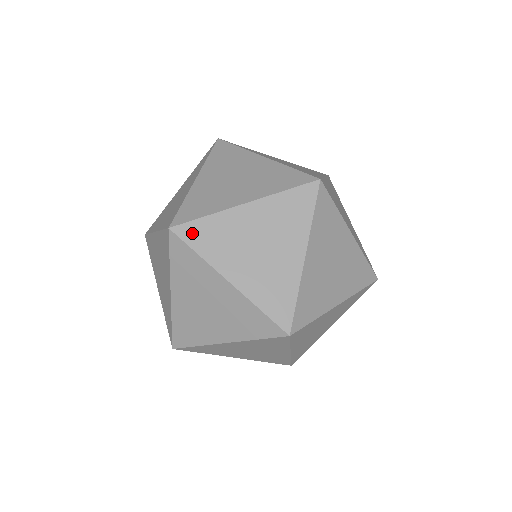
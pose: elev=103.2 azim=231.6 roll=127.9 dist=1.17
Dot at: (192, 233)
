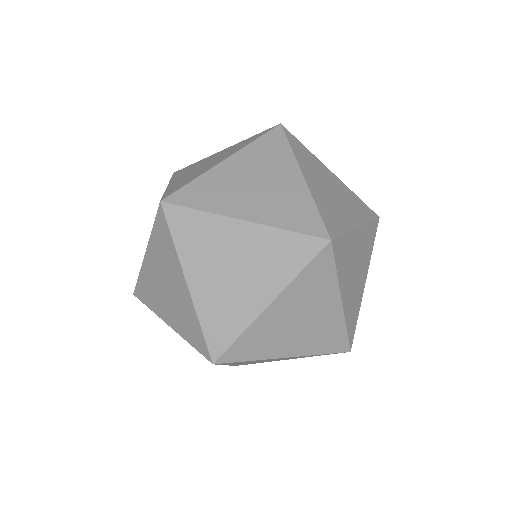
Dot at: (294, 140)
